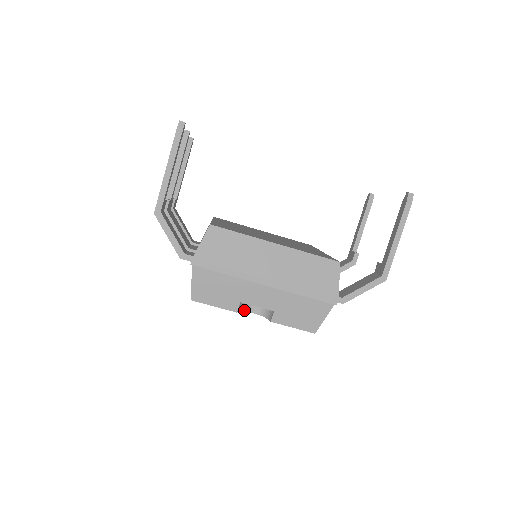
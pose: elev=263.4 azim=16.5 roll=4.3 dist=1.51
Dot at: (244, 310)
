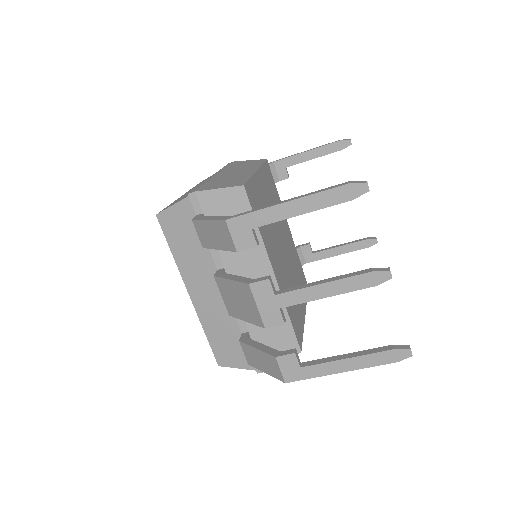
Dot at: occluded
